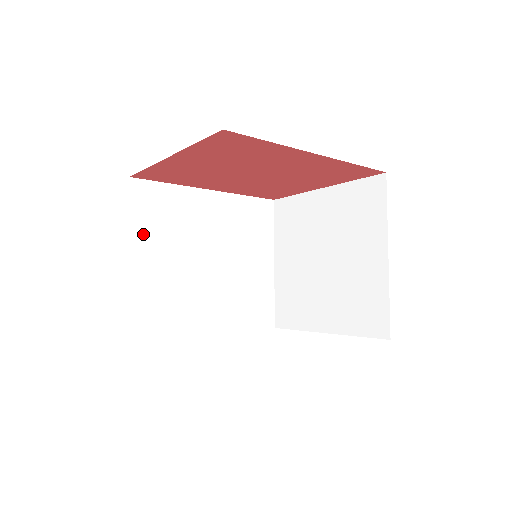
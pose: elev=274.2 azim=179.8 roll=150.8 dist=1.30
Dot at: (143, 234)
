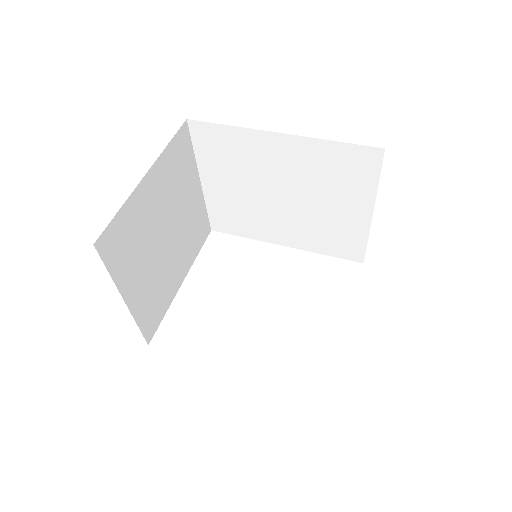
Dot at: (210, 167)
